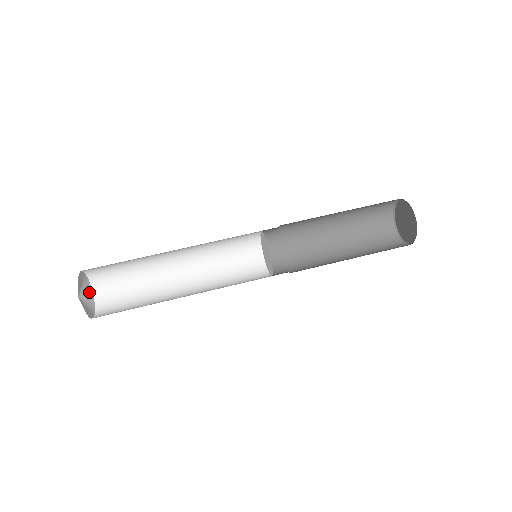
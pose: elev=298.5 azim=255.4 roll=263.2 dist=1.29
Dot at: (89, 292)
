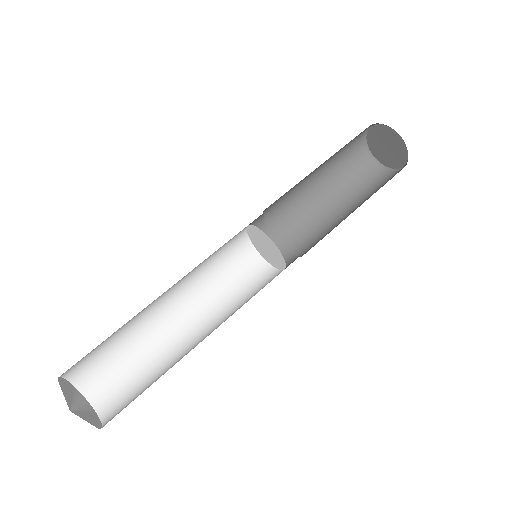
Dot at: (83, 402)
